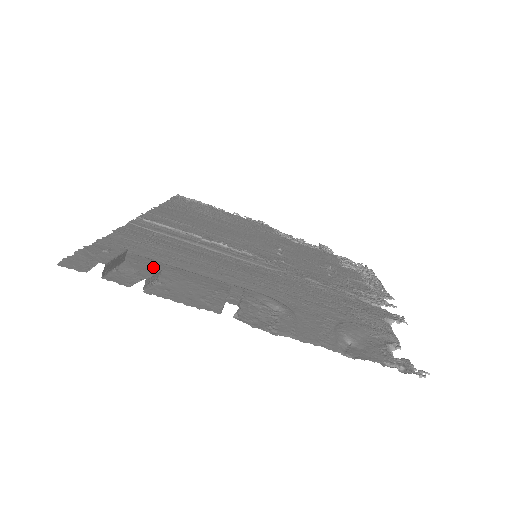
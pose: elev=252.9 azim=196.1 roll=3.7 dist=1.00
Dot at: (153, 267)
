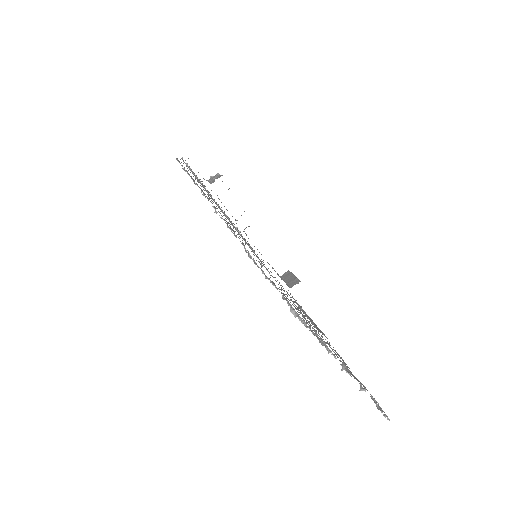
Dot at: occluded
